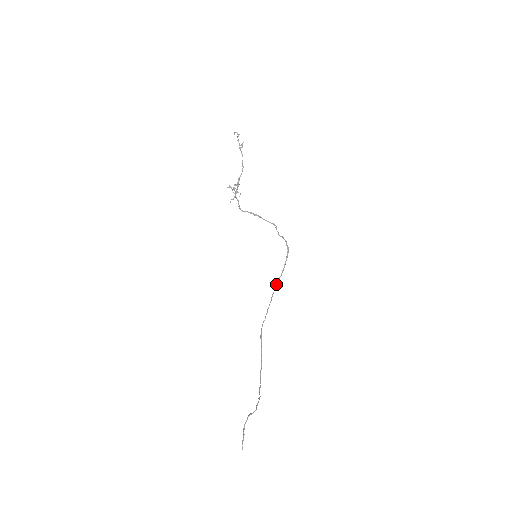
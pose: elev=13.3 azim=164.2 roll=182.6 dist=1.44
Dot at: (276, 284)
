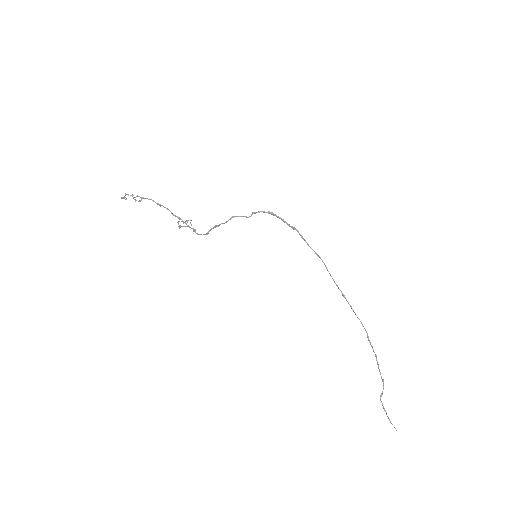
Dot at: occluded
